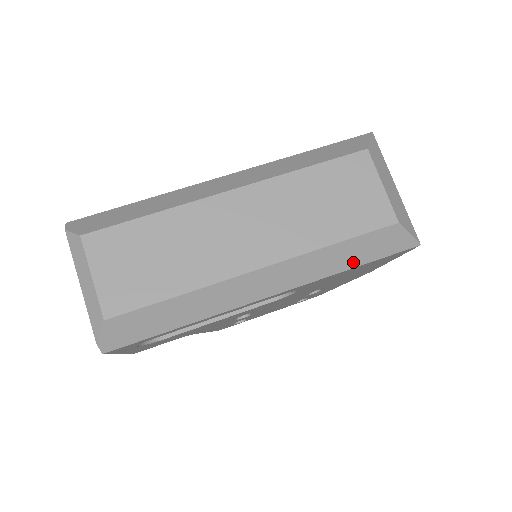
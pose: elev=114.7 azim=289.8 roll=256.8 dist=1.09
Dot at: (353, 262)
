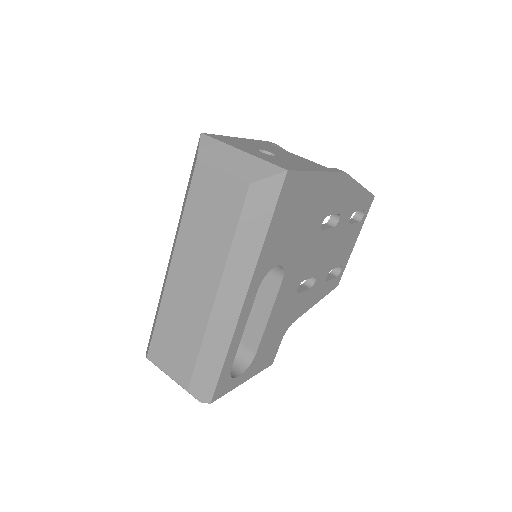
Dot at: (261, 232)
